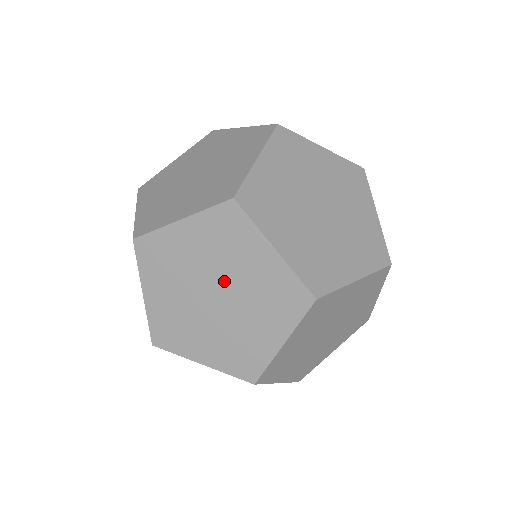
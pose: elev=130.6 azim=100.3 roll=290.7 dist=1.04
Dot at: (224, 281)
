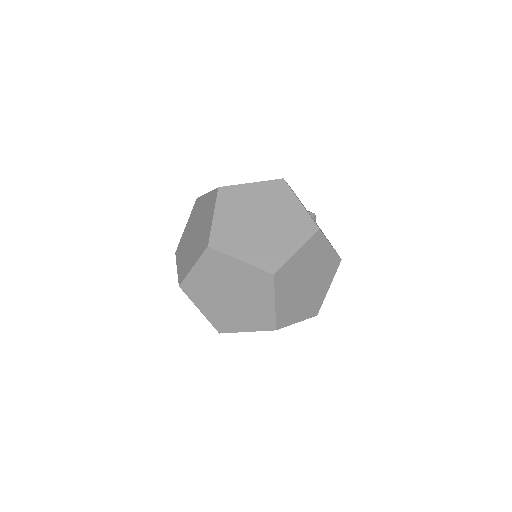
Dot at: occluded
